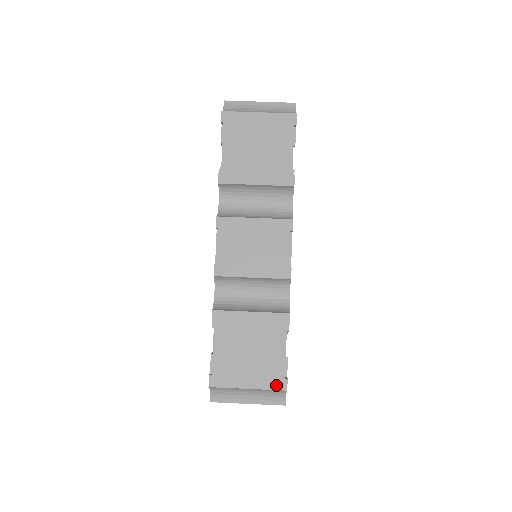
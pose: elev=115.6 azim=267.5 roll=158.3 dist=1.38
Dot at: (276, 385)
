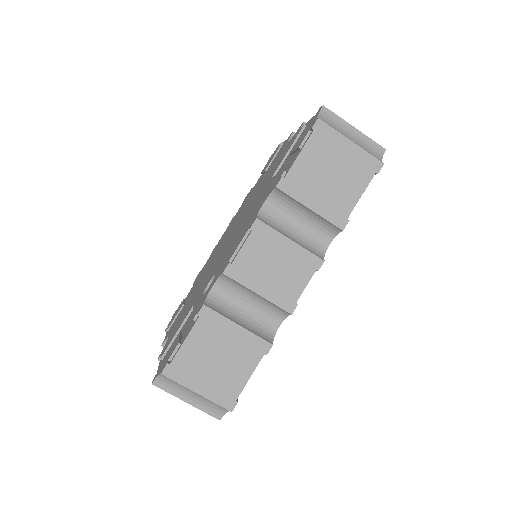
Dot at: (225, 402)
